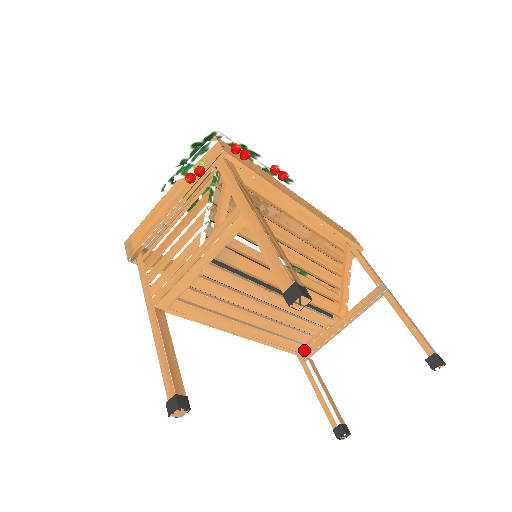
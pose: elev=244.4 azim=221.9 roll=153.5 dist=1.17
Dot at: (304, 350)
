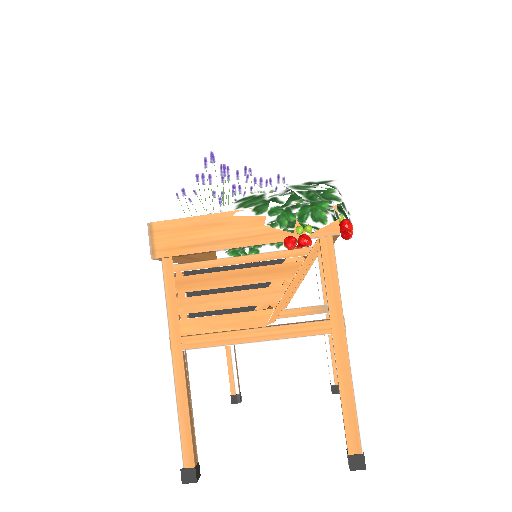
Dot at: occluded
